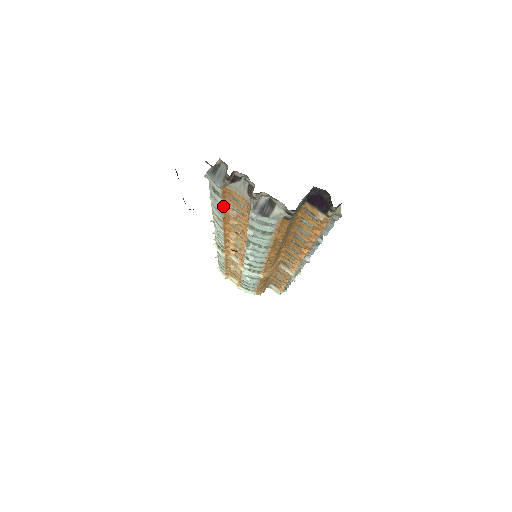
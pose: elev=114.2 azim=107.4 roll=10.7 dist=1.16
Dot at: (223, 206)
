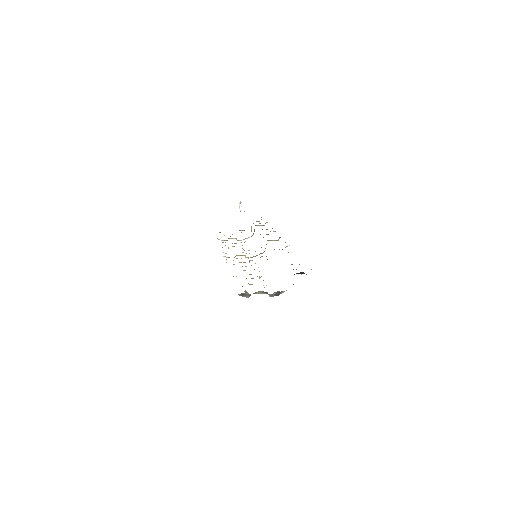
Dot at: occluded
